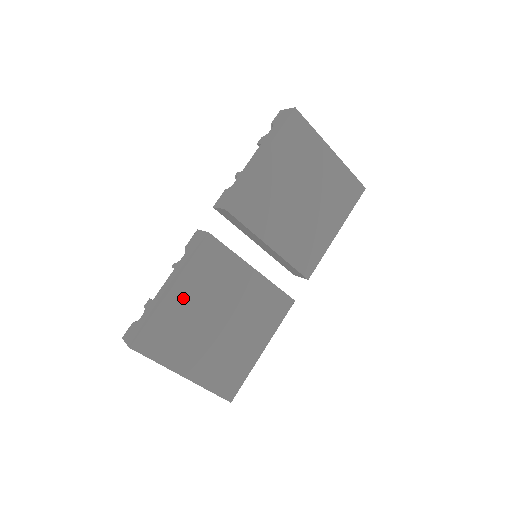
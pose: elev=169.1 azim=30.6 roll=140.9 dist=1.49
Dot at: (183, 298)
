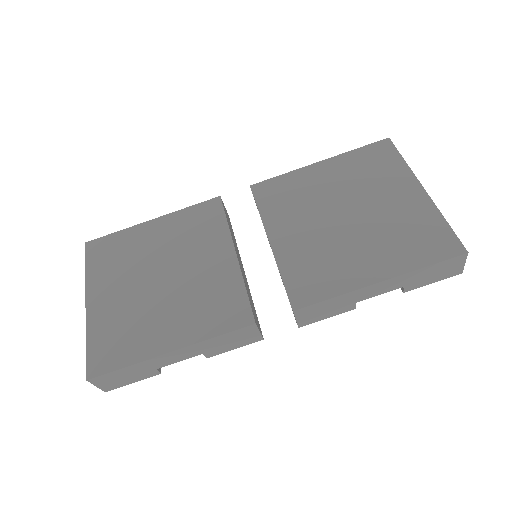
Dot at: (153, 233)
